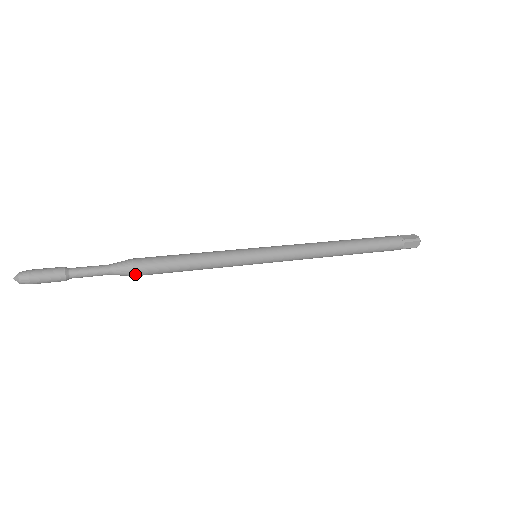
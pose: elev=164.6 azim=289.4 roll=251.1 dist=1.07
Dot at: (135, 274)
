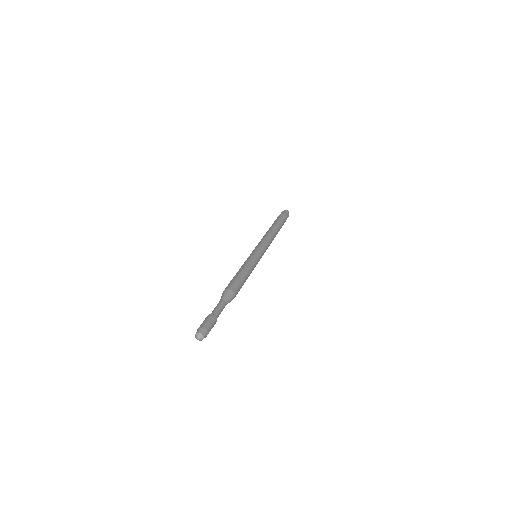
Dot at: occluded
